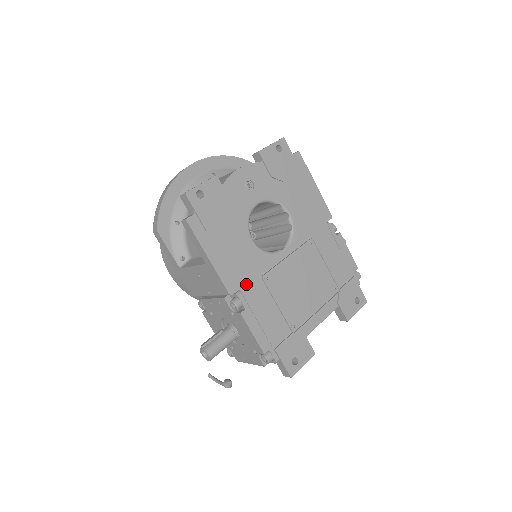
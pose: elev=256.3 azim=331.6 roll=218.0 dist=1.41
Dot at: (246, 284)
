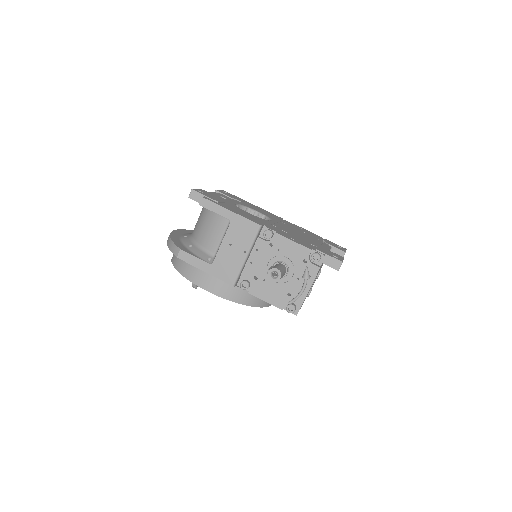
Dot at: (265, 225)
